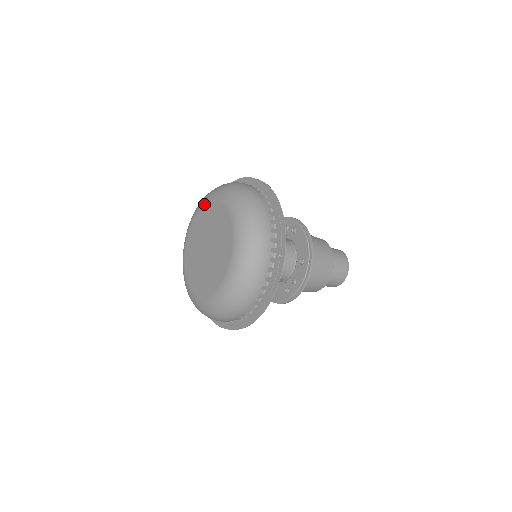
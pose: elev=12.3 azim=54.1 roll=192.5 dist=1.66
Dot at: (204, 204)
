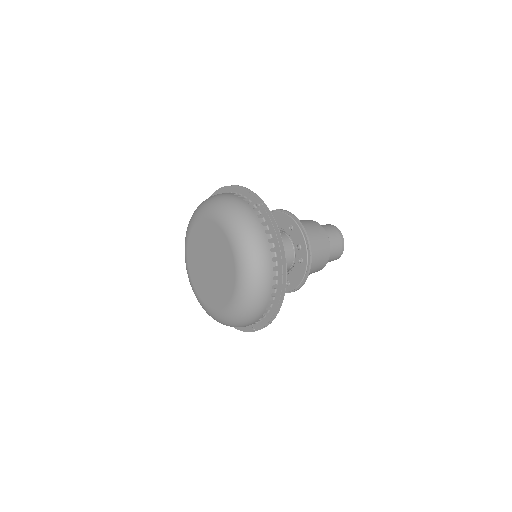
Dot at: (226, 235)
